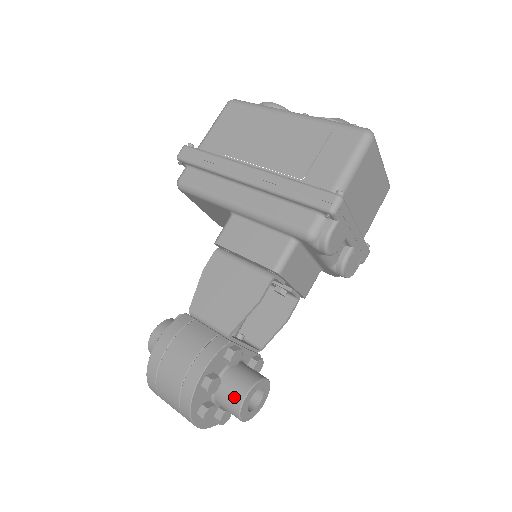
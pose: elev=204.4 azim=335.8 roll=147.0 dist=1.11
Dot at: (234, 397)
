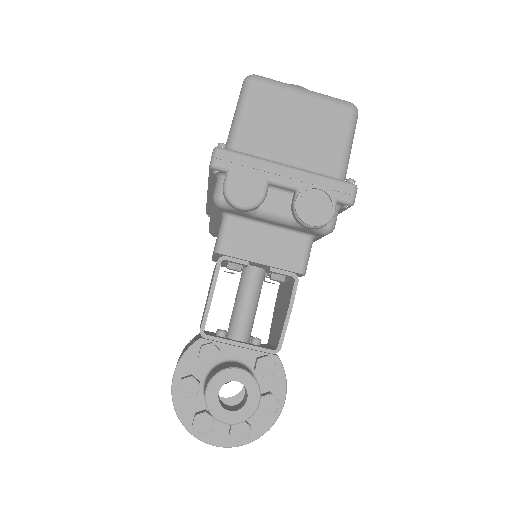
Dot at: occluded
